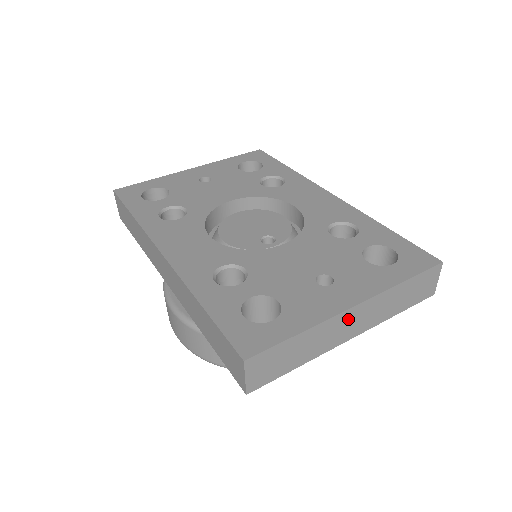
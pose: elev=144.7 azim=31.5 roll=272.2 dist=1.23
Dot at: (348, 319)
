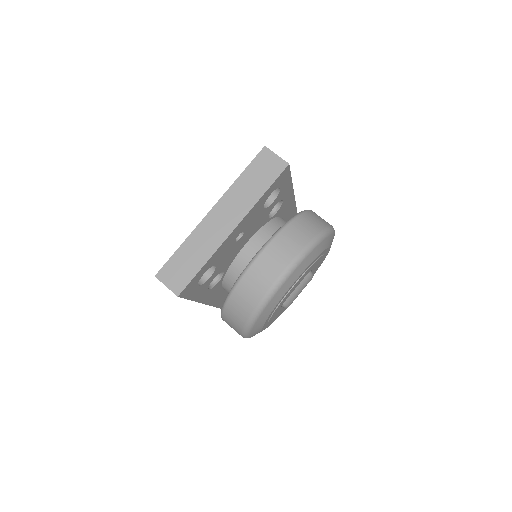
Dot at: (214, 220)
